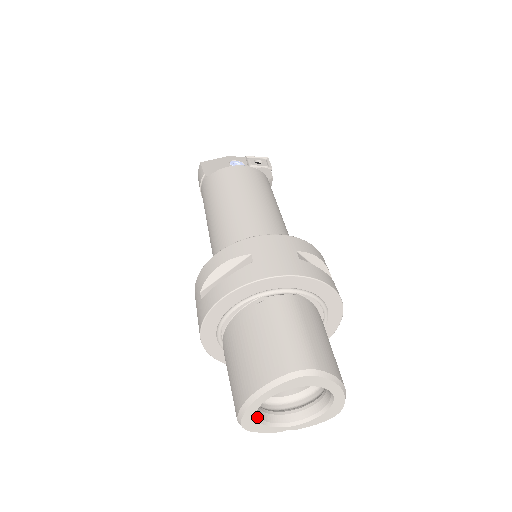
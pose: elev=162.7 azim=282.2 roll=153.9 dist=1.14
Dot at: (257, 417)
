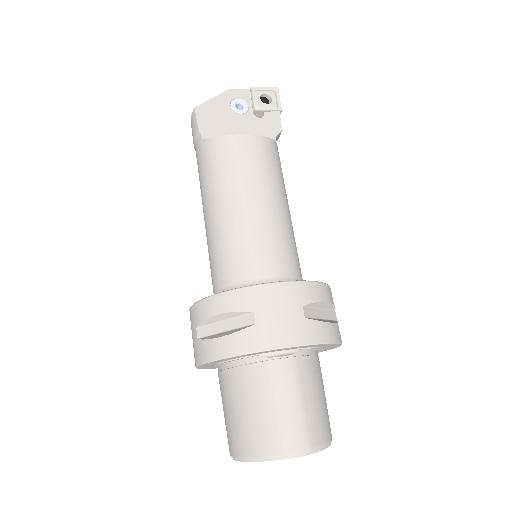
Dot at: occluded
